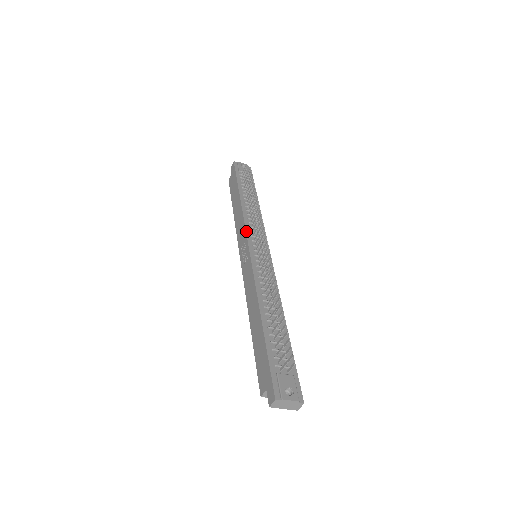
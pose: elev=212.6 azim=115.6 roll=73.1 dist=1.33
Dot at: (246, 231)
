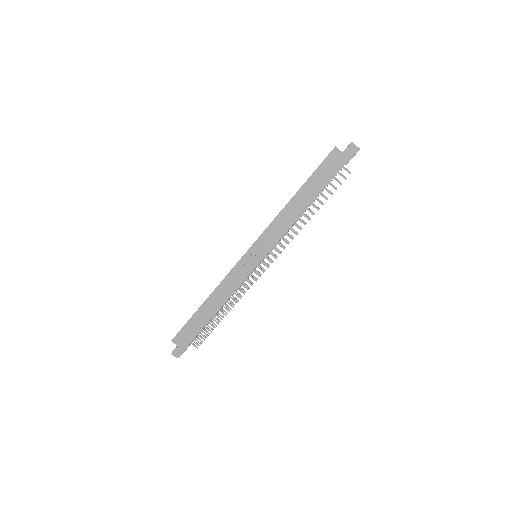
Dot at: occluded
